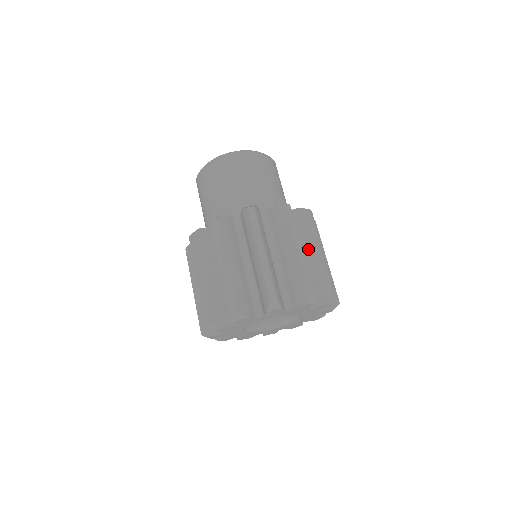
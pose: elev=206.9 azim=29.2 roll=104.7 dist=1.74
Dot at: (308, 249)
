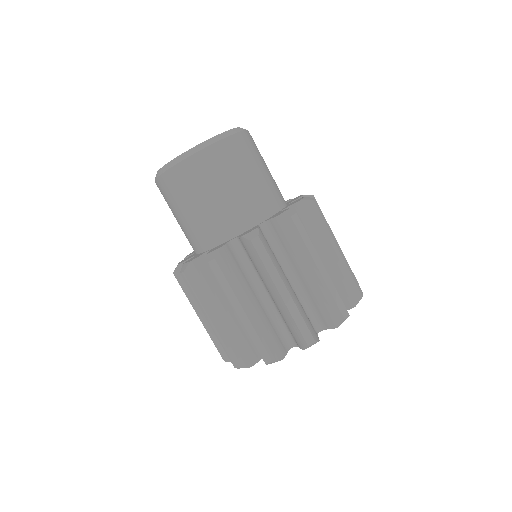
Dot at: (268, 288)
